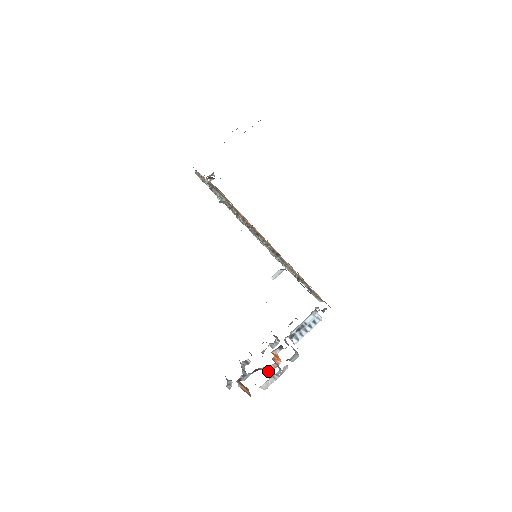
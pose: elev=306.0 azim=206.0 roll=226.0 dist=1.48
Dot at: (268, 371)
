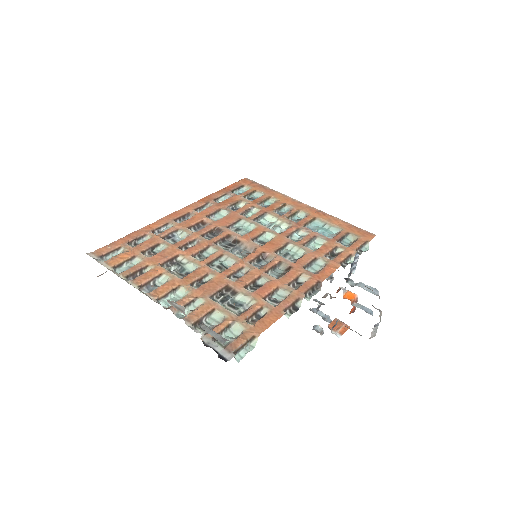
Dot at: (353, 310)
